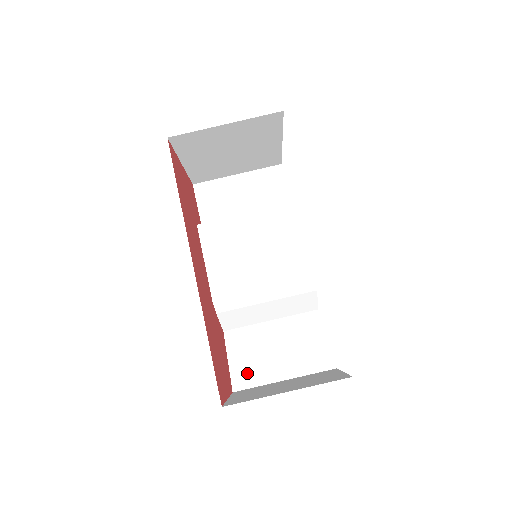
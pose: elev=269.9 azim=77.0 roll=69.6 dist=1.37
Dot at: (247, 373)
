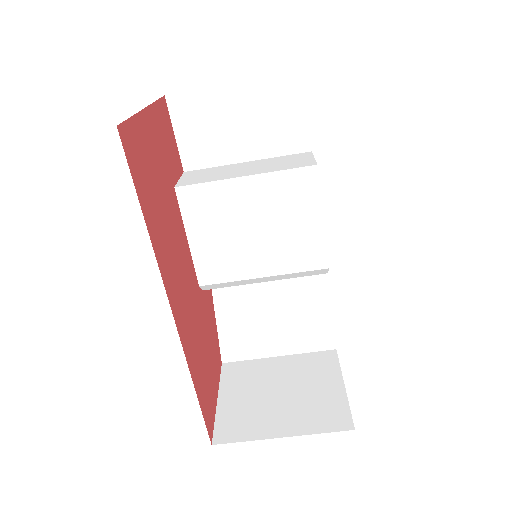
Dot at: (238, 344)
